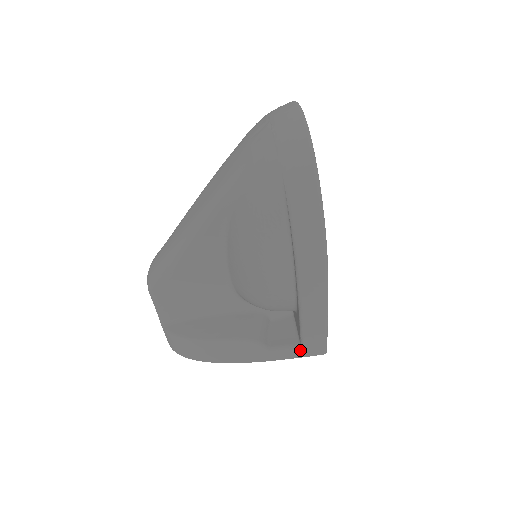
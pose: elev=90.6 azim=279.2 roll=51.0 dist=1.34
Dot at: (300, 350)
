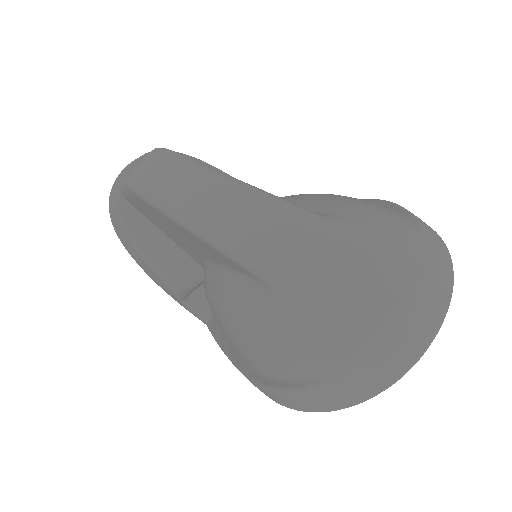
Dot at: (204, 322)
